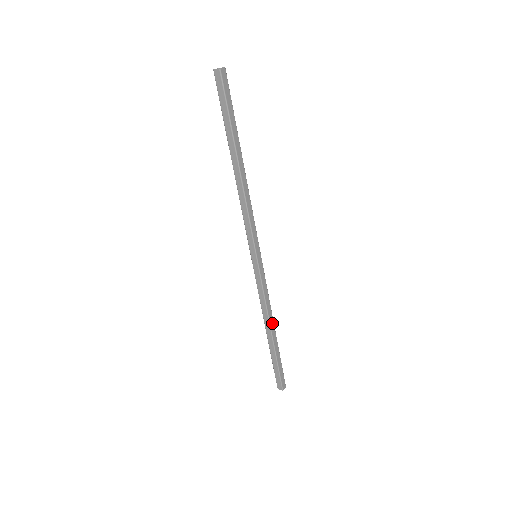
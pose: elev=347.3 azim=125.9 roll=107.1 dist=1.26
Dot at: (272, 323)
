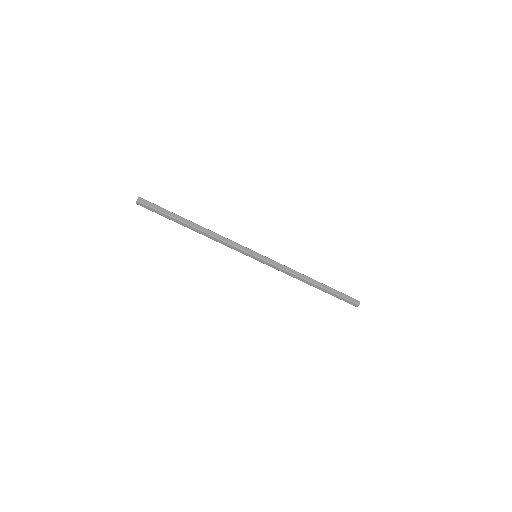
Dot at: (307, 278)
